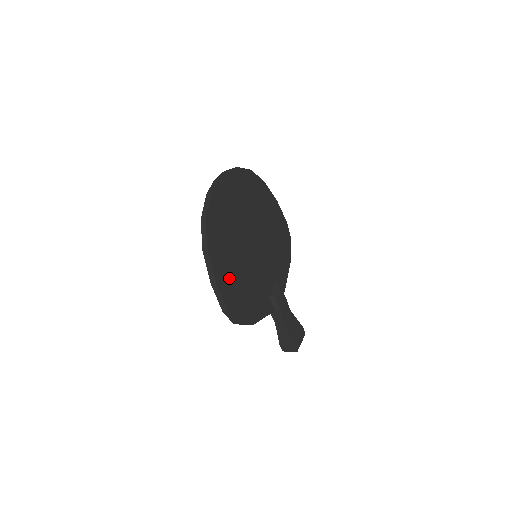
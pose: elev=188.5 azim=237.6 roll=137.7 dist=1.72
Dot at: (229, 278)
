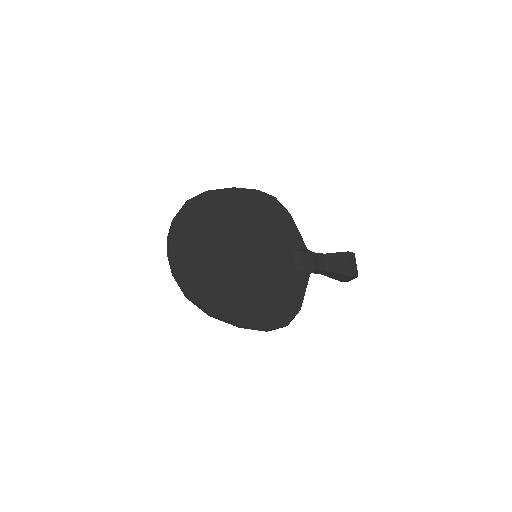
Dot at: (248, 307)
